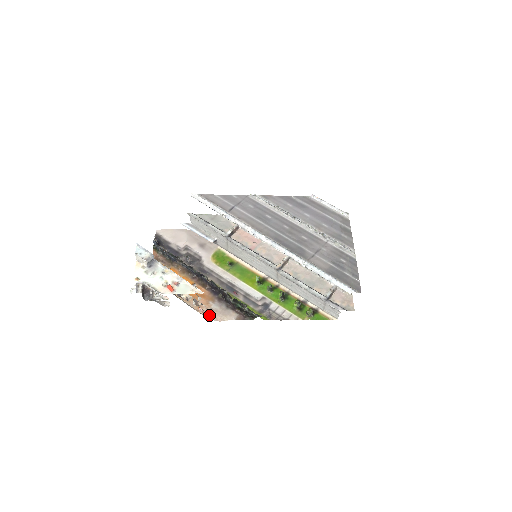
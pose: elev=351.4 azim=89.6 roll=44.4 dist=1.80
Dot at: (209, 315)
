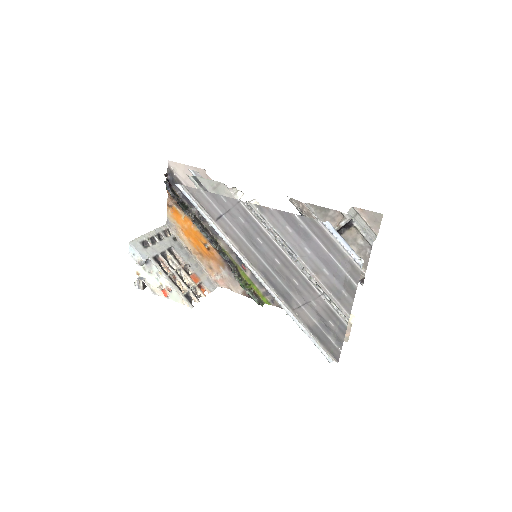
Dot at: (219, 281)
